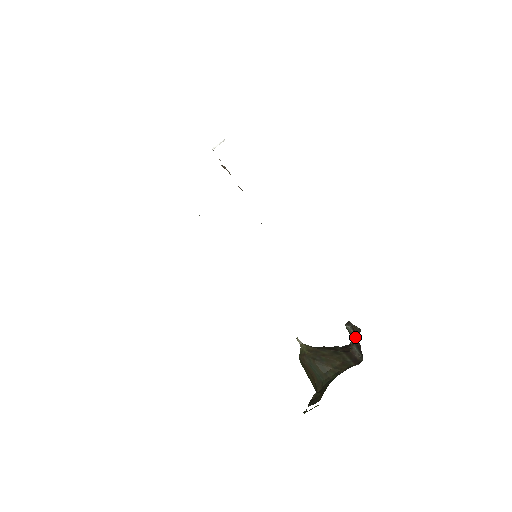
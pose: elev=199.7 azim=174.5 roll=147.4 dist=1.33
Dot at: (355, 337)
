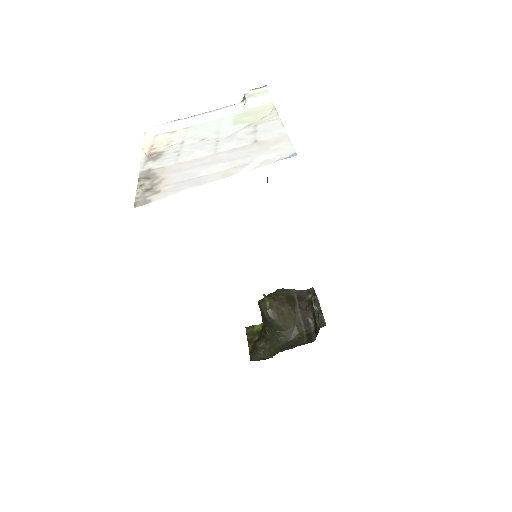
Dot at: (317, 318)
